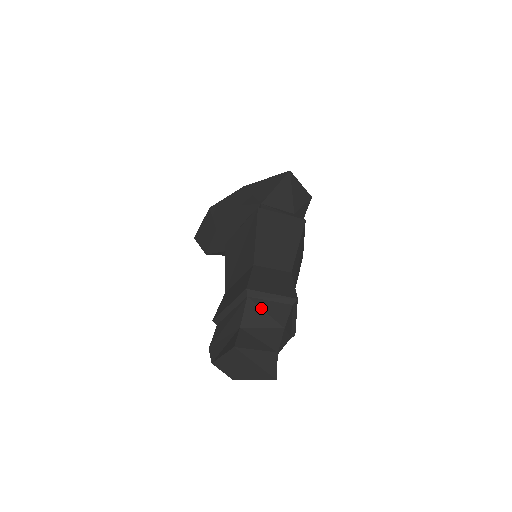
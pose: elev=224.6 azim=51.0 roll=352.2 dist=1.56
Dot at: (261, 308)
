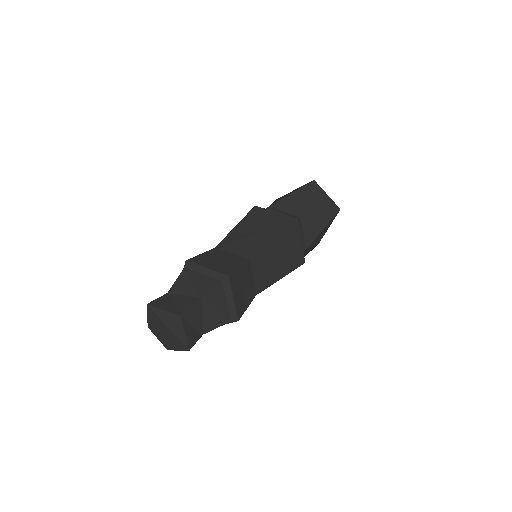
Dot at: (191, 278)
